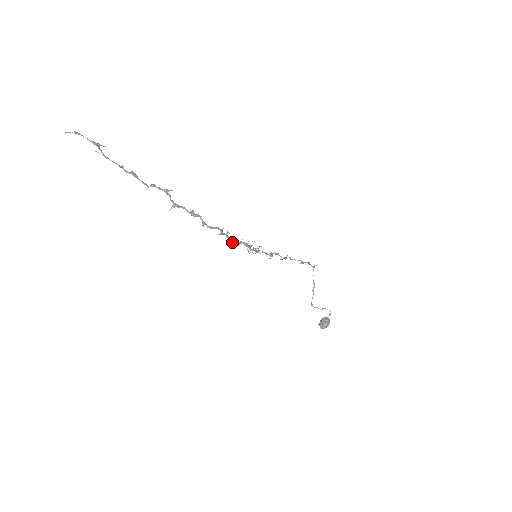
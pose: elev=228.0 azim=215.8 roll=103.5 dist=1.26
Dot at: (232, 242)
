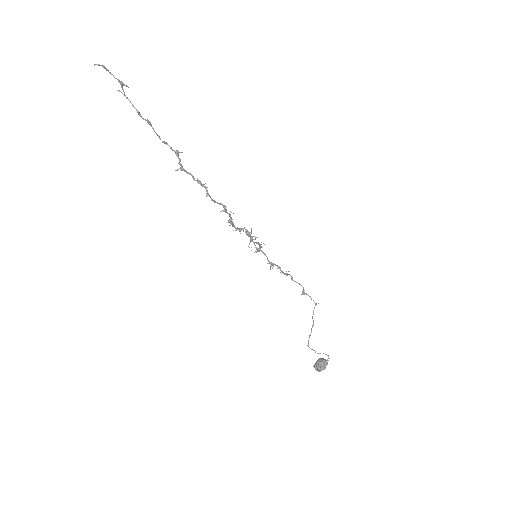
Dot at: (234, 226)
